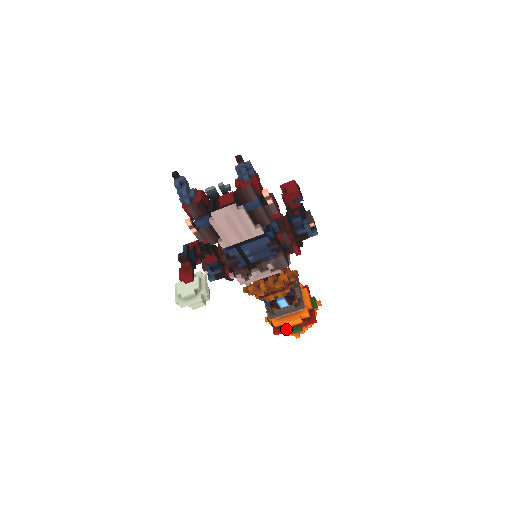
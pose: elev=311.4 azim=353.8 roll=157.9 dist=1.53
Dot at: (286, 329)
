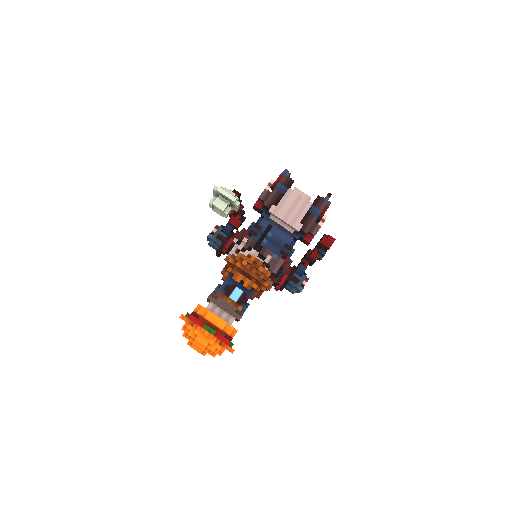
Dot at: (203, 322)
